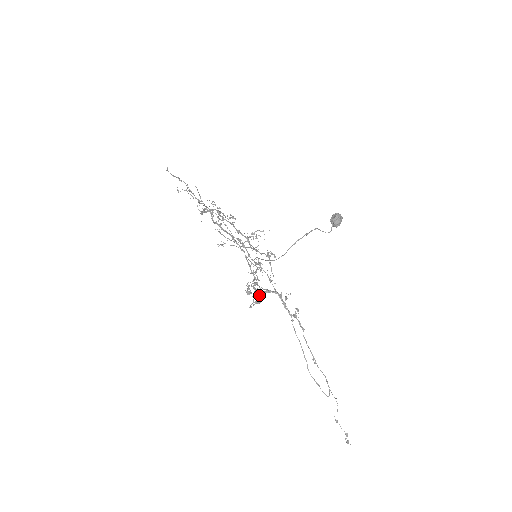
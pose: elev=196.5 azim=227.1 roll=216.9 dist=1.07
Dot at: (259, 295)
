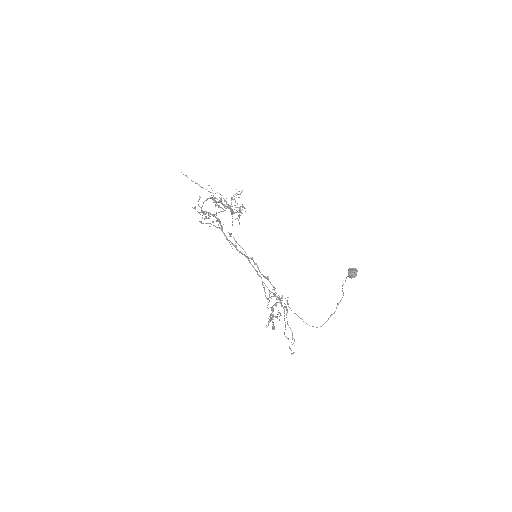
Dot at: (273, 316)
